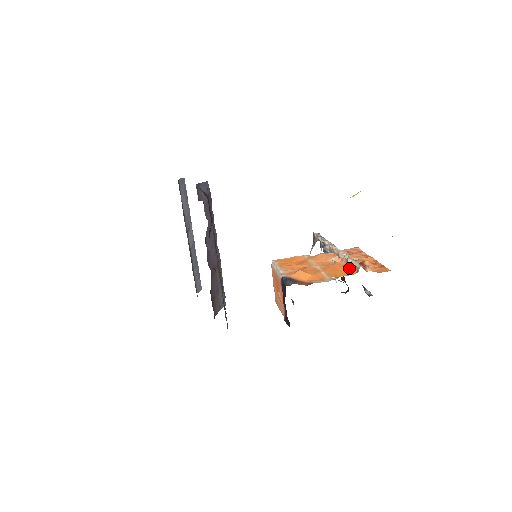
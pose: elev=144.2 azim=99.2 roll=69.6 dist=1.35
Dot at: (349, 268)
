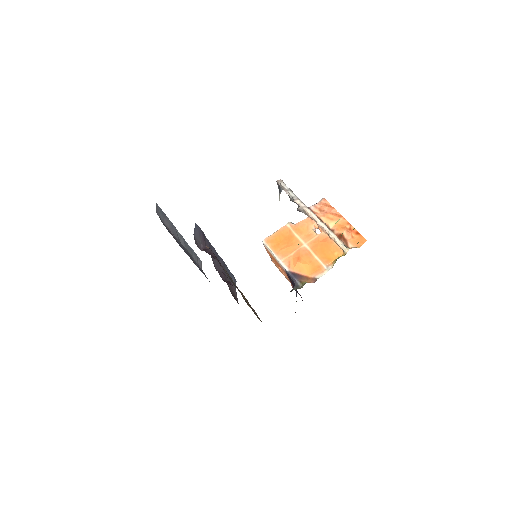
Dot at: (334, 245)
